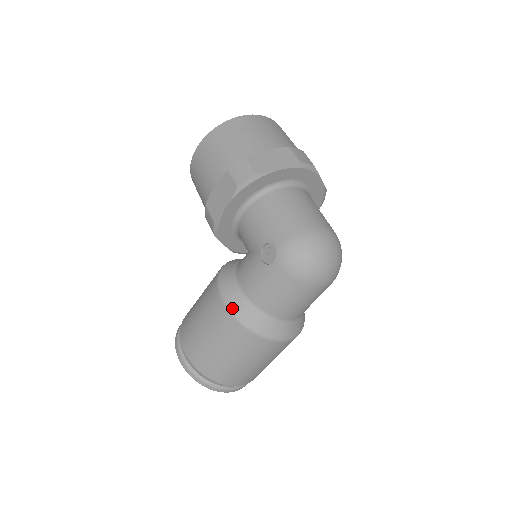
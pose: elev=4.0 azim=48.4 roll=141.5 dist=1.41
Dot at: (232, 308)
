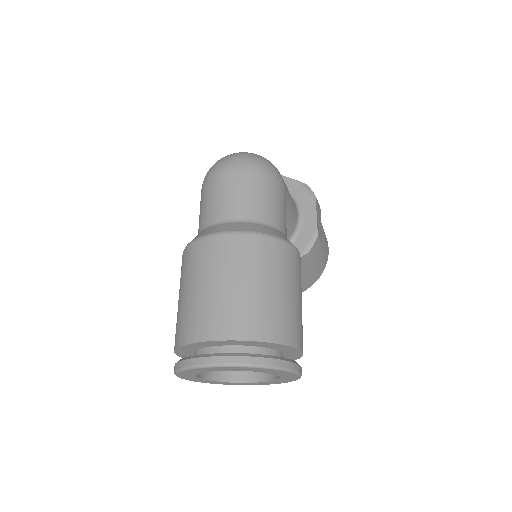
Dot at: occluded
